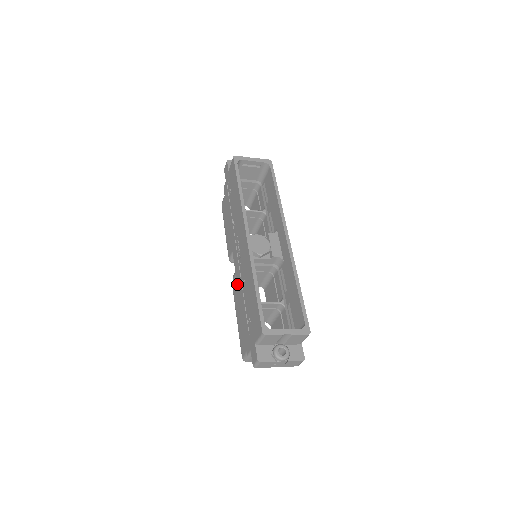
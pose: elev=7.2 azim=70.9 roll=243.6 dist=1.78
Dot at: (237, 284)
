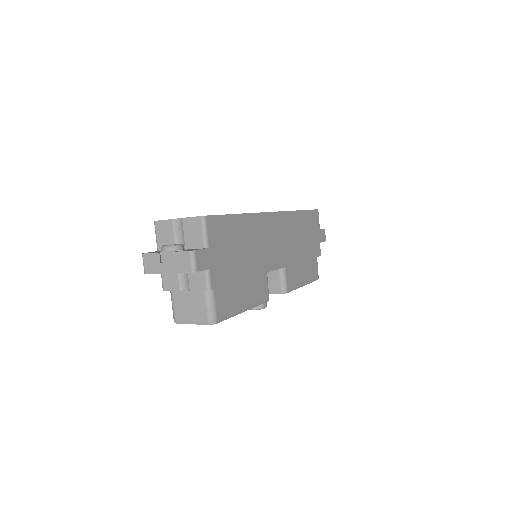
Dot at: occluded
